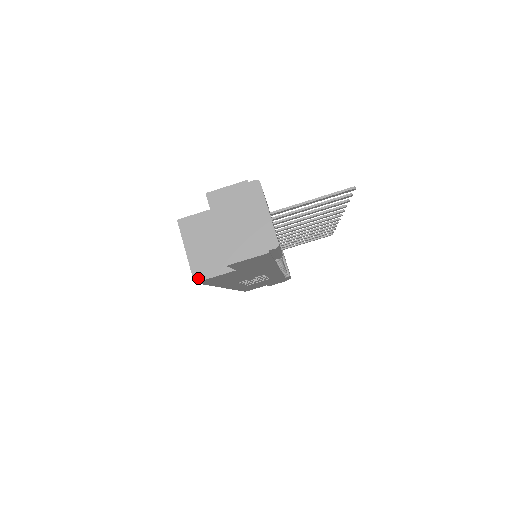
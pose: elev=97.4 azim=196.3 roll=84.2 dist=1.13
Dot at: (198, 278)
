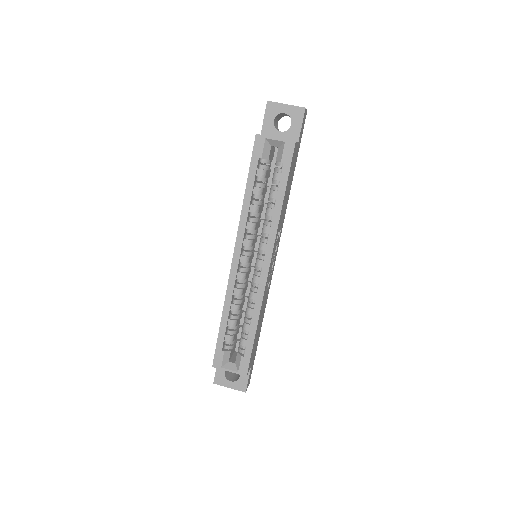
Dot at: (294, 141)
